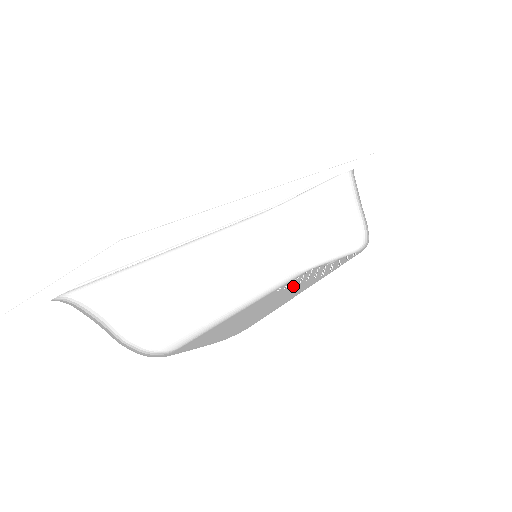
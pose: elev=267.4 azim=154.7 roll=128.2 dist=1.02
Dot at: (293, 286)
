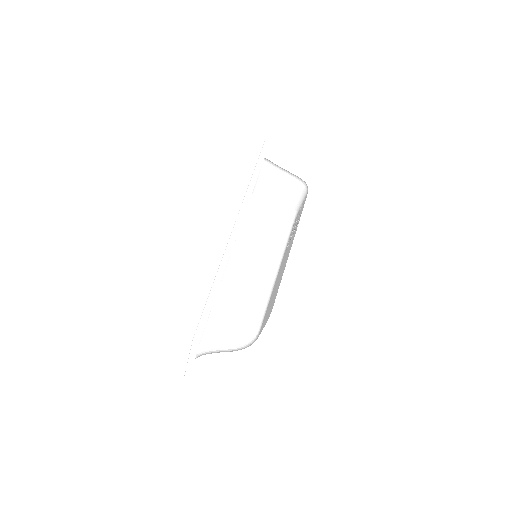
Dot at: (288, 248)
